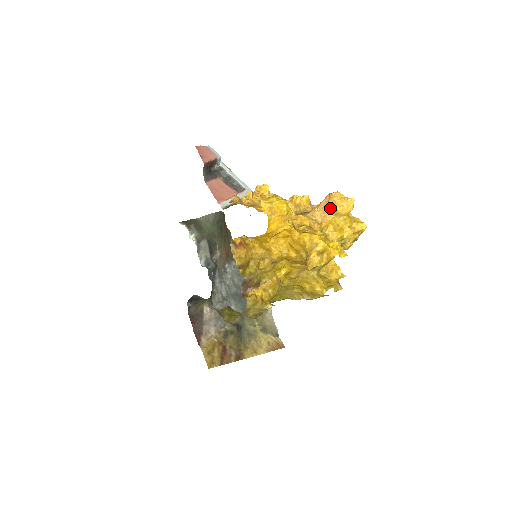
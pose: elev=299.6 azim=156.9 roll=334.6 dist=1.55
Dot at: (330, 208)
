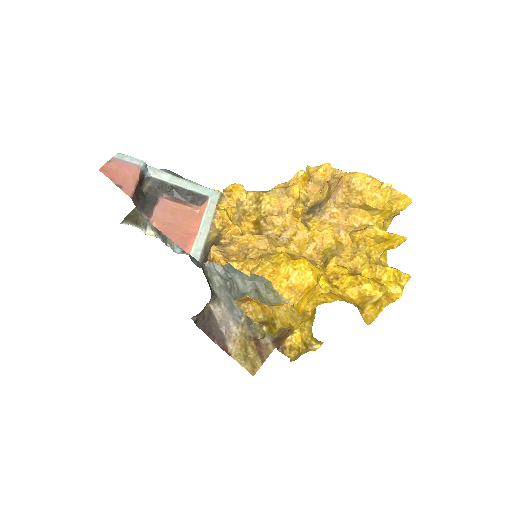
Dot at: (355, 203)
